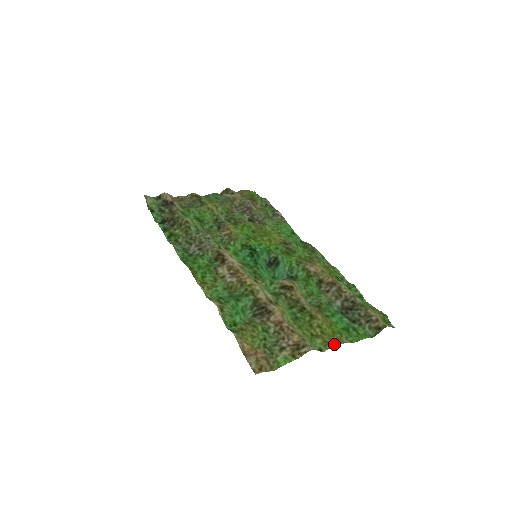
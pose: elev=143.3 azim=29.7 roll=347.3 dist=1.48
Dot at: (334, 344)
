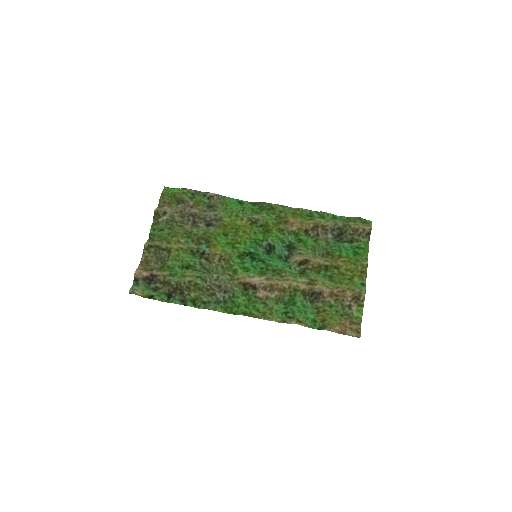
Dot at: (365, 273)
